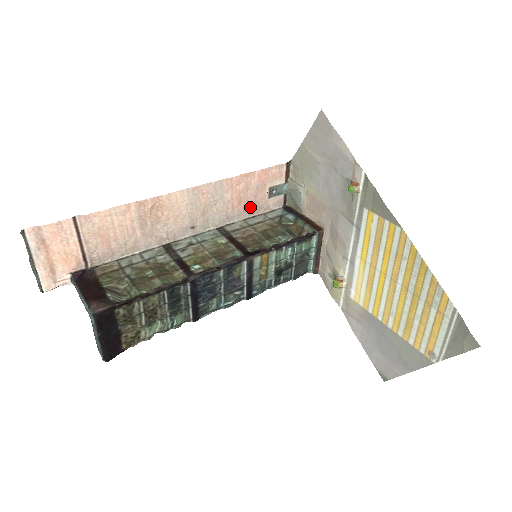
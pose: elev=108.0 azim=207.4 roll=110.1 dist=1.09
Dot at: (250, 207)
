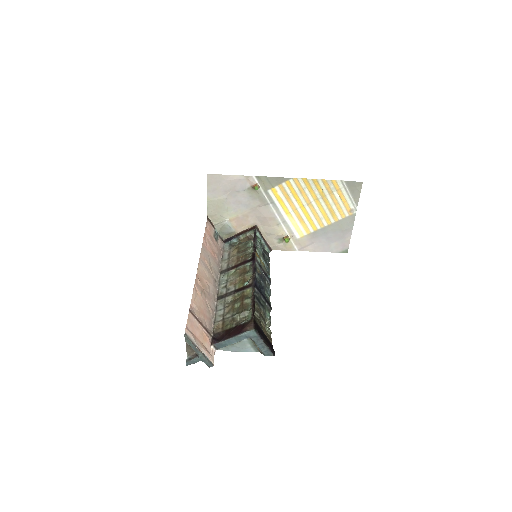
Dot at: (217, 253)
